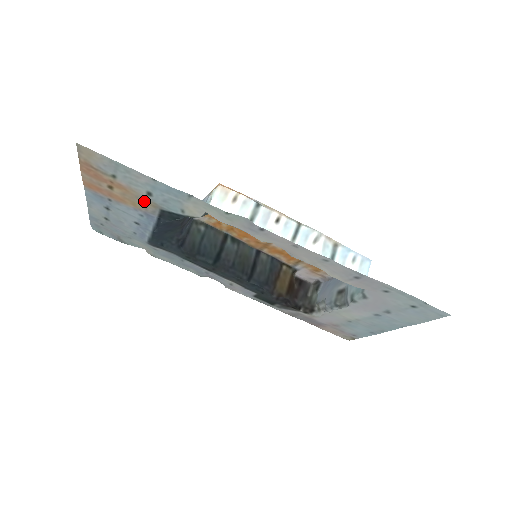
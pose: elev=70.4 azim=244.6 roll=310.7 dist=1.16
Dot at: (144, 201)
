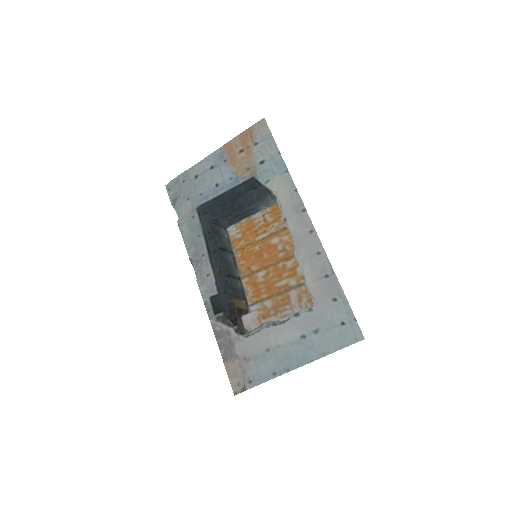
Dot at: (250, 167)
